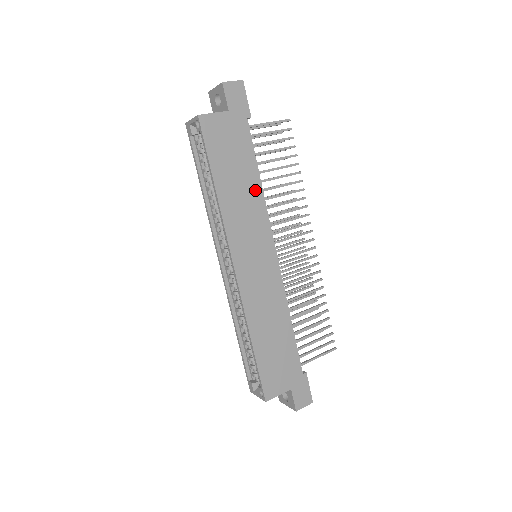
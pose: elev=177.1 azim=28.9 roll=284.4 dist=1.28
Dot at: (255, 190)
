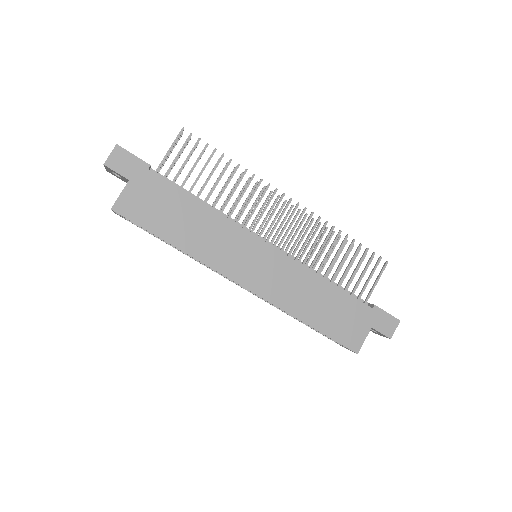
Dot at: (206, 216)
